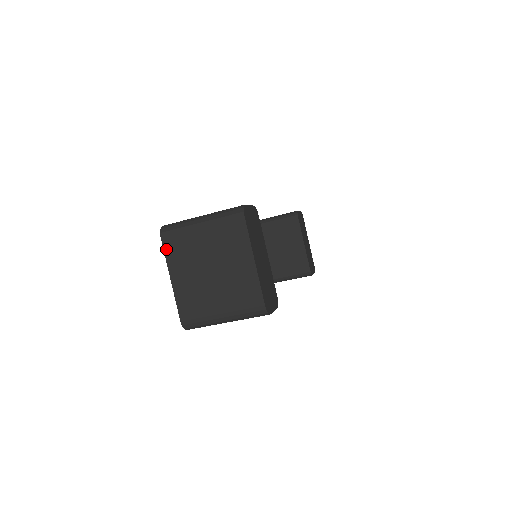
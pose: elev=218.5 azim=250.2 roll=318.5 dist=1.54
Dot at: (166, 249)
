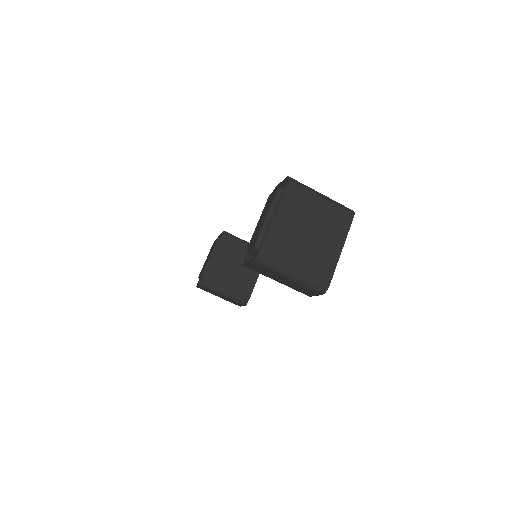
Dot at: (286, 193)
